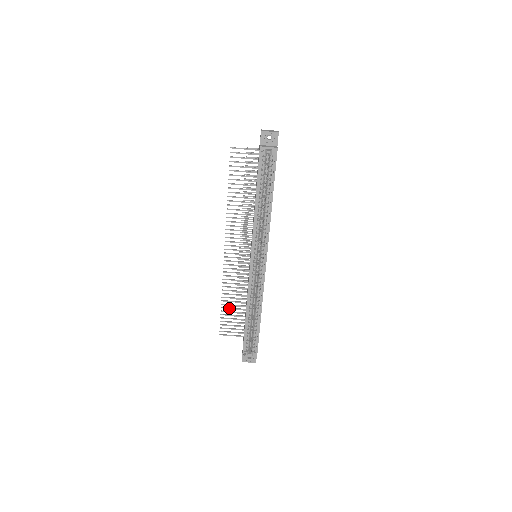
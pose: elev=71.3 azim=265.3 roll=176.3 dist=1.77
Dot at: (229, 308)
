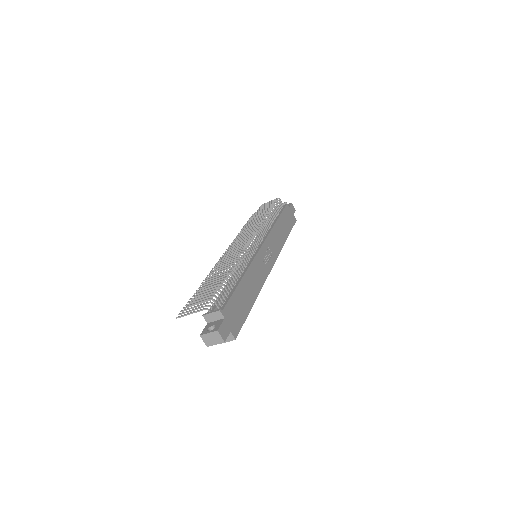
Dot at: occluded
